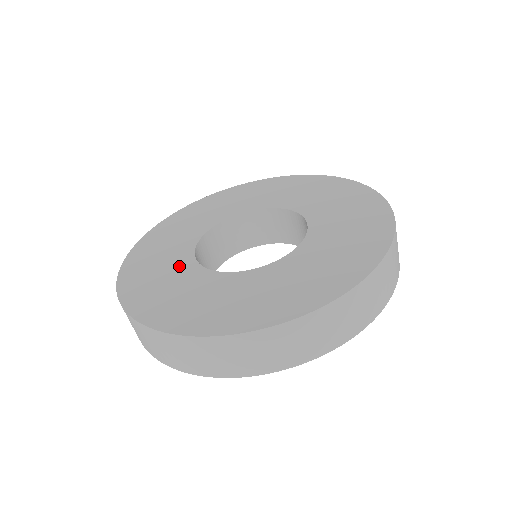
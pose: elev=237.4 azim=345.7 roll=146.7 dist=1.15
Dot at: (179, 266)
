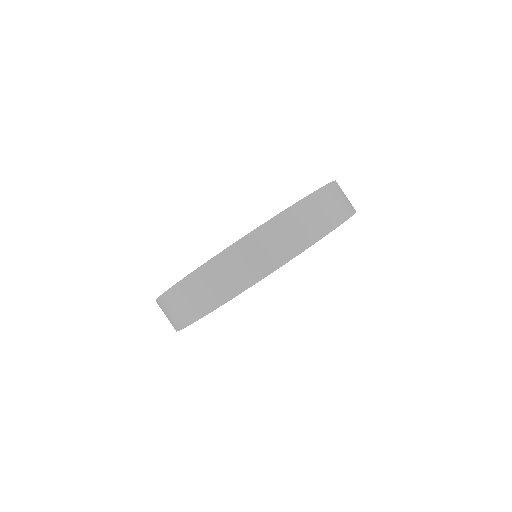
Dot at: occluded
